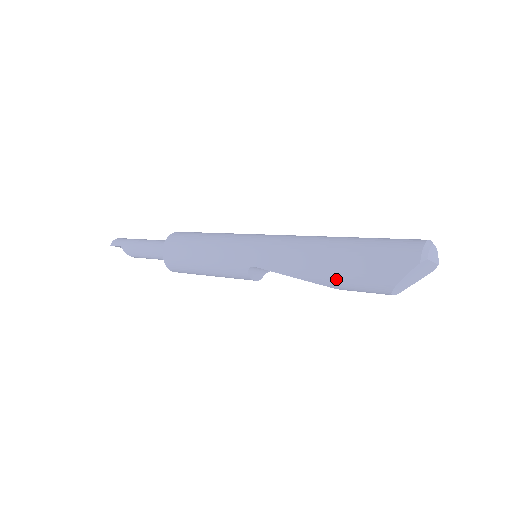
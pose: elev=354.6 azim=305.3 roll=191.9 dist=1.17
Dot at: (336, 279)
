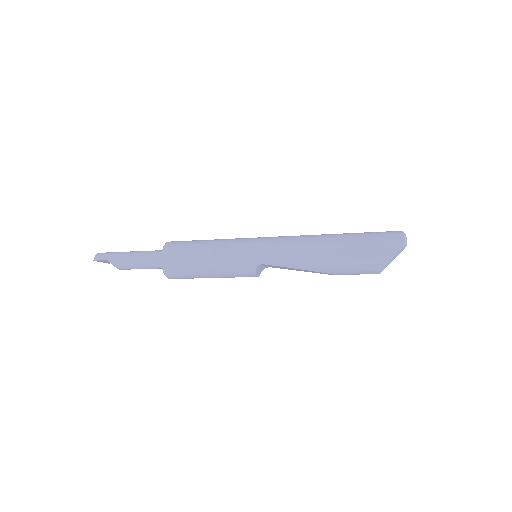
Dot at: (338, 266)
